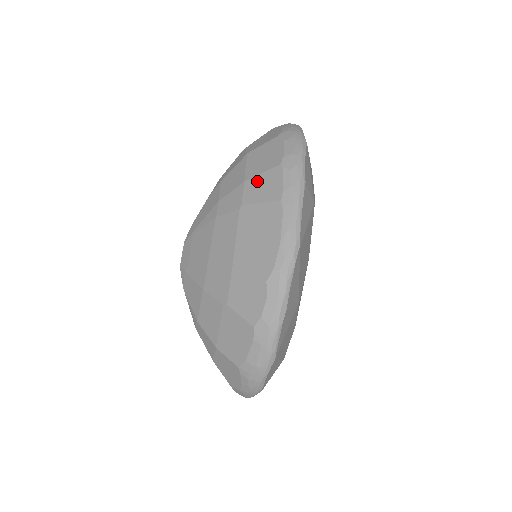
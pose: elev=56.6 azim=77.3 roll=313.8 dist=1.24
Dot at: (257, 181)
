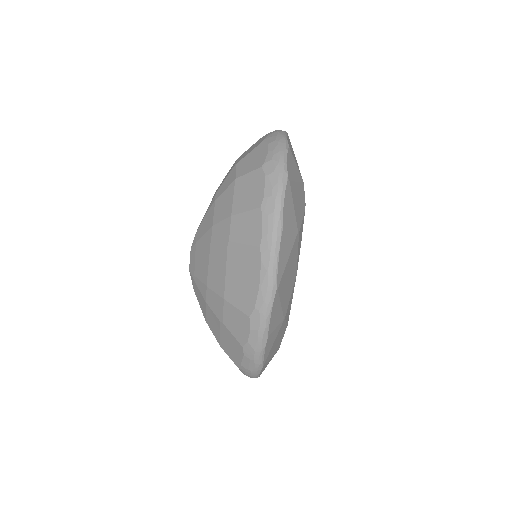
Dot at: (241, 219)
